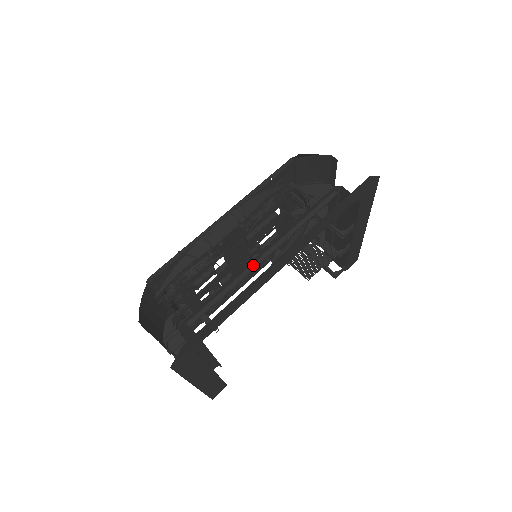
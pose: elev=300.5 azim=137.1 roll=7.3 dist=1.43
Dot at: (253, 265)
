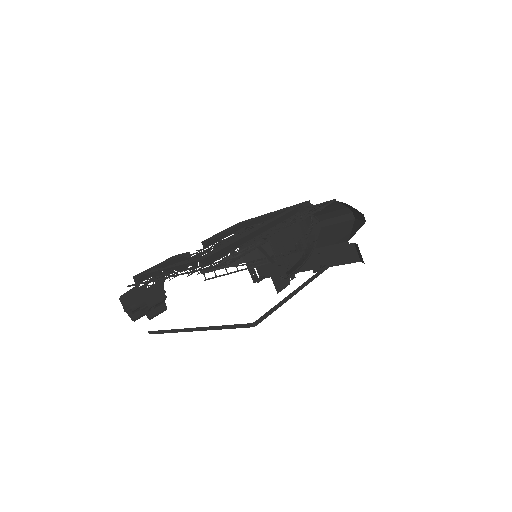
Dot at: (302, 286)
